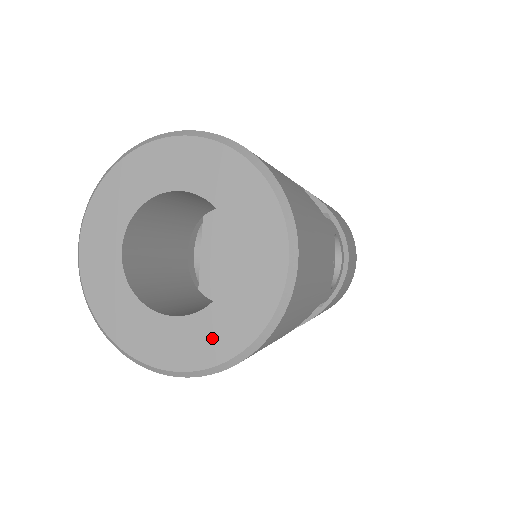
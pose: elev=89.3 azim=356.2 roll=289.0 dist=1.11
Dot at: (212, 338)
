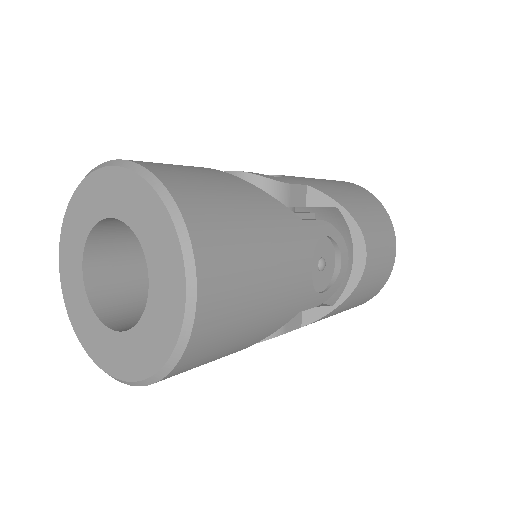
Dot at: (140, 354)
